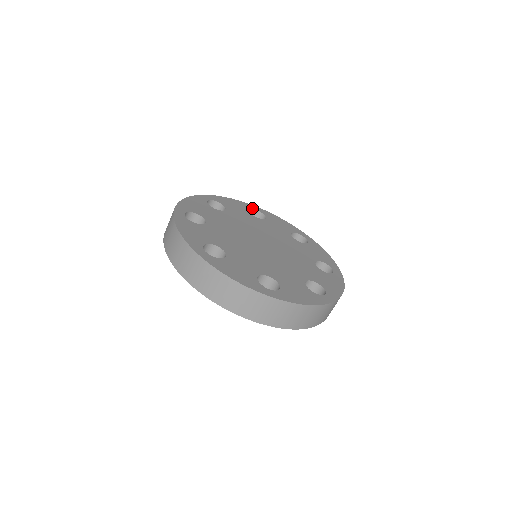
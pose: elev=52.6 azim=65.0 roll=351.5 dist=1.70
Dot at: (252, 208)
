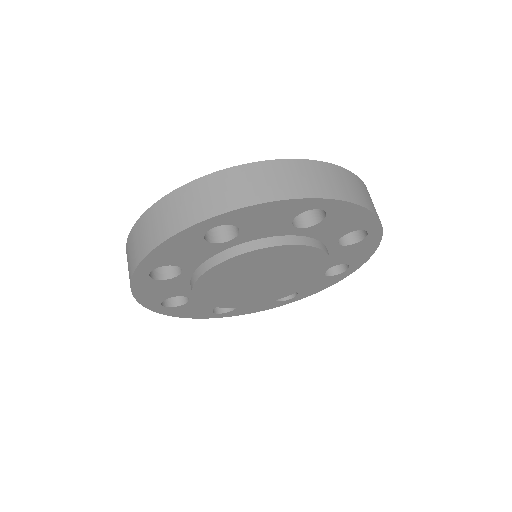
Dot at: occluded
